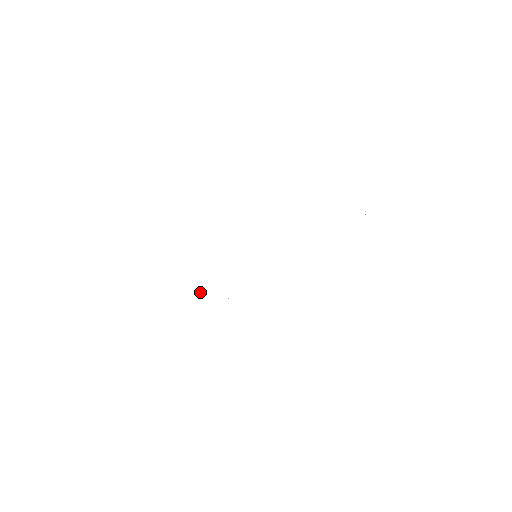
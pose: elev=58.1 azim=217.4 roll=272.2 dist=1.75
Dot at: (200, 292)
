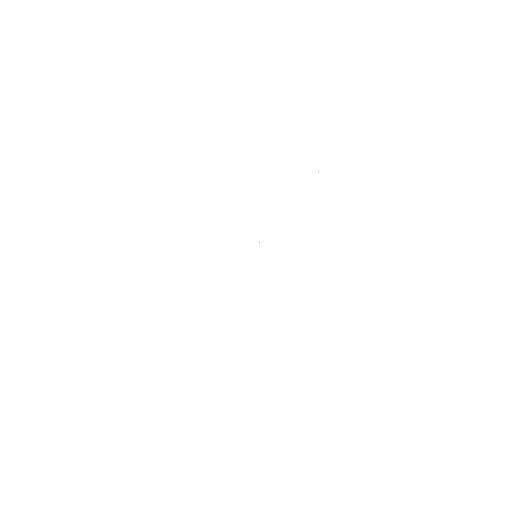
Dot at: occluded
